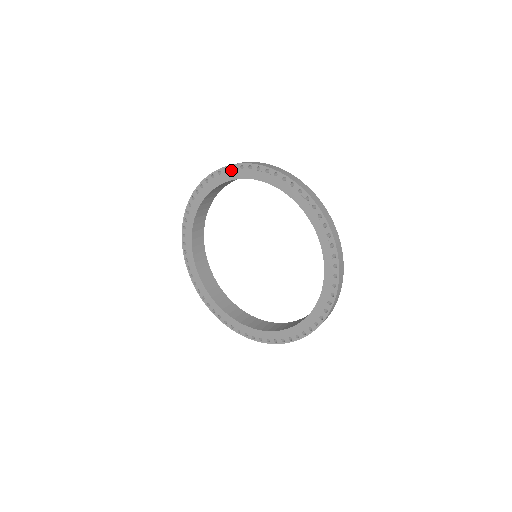
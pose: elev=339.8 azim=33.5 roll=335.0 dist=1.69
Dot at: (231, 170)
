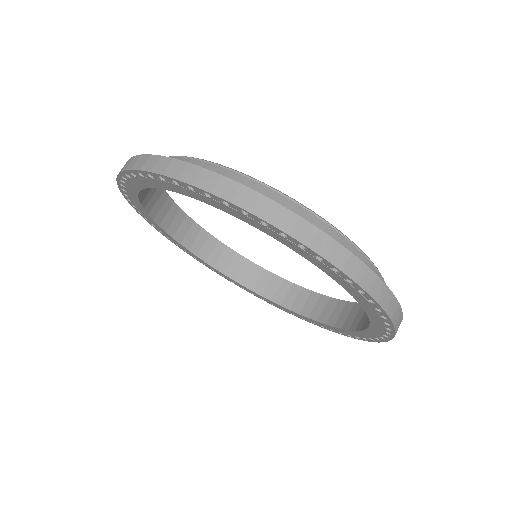
Dot at: (158, 179)
